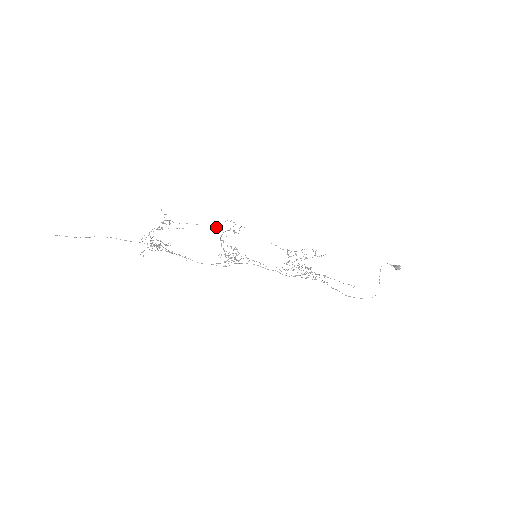
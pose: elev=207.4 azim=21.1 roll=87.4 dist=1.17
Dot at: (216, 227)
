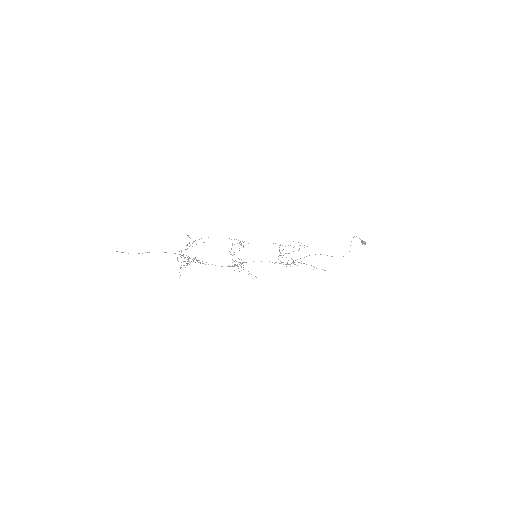
Dot at: occluded
